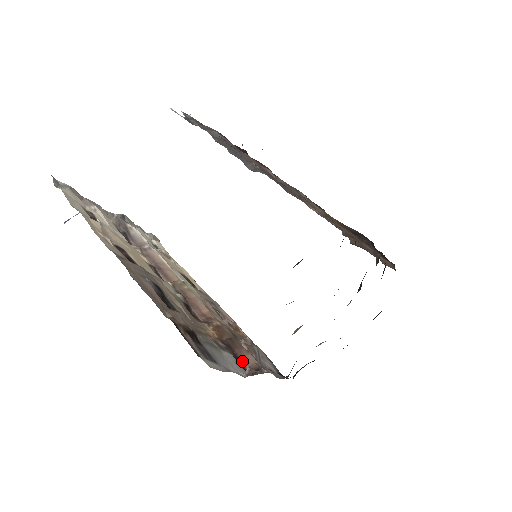
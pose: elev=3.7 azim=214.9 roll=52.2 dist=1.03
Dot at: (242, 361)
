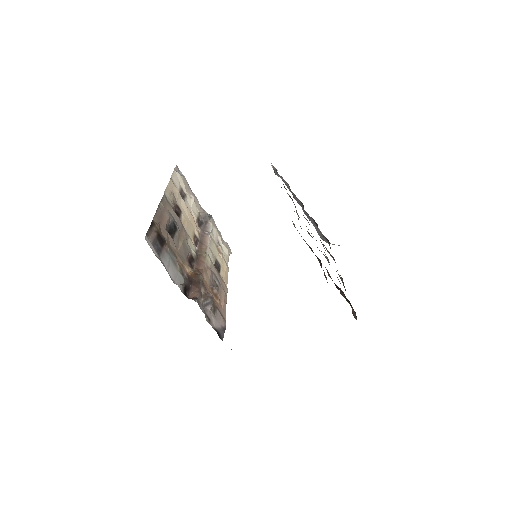
Dot at: (190, 292)
